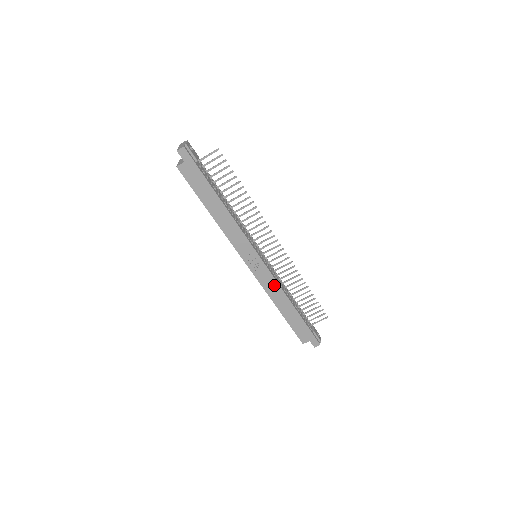
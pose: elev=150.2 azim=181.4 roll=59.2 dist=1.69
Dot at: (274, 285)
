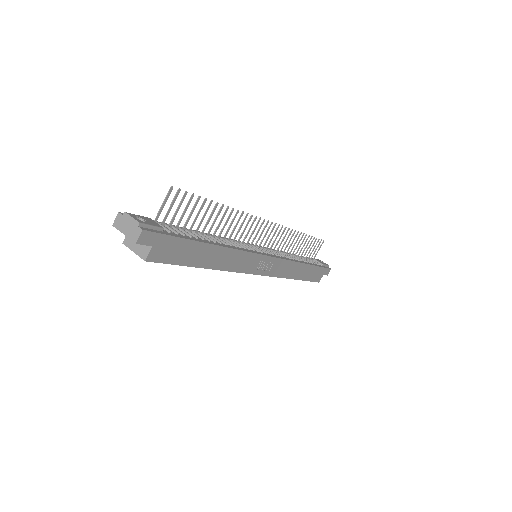
Dot at: (287, 265)
